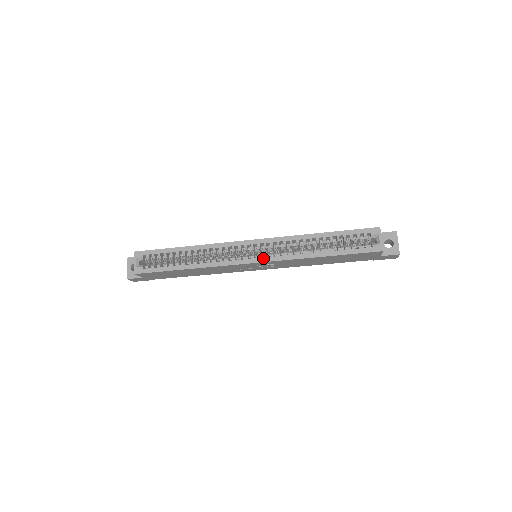
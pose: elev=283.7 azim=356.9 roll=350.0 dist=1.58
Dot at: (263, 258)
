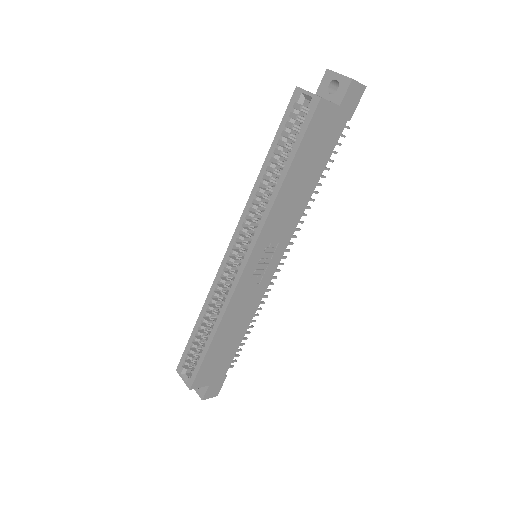
Dot at: (248, 249)
